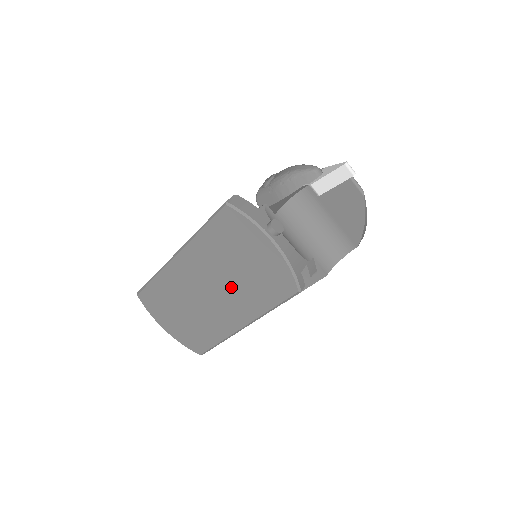
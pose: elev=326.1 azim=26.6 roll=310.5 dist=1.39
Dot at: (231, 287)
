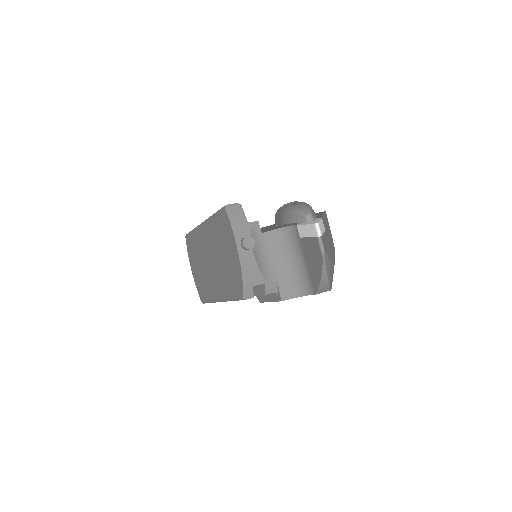
Dot at: (219, 267)
